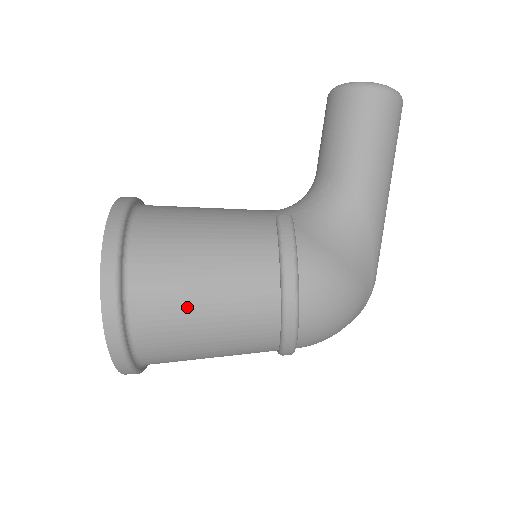
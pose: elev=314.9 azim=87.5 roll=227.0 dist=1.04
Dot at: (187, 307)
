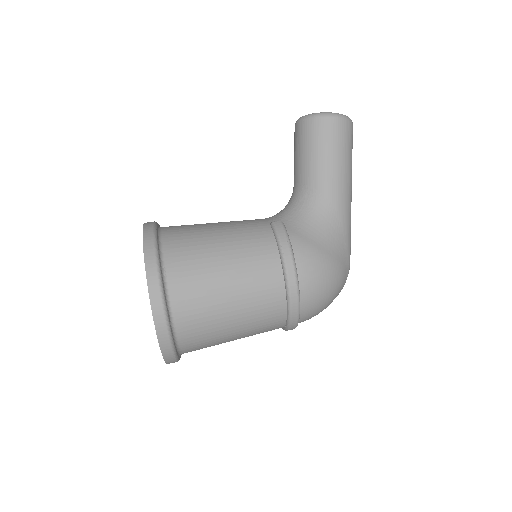
Dot at: (216, 301)
